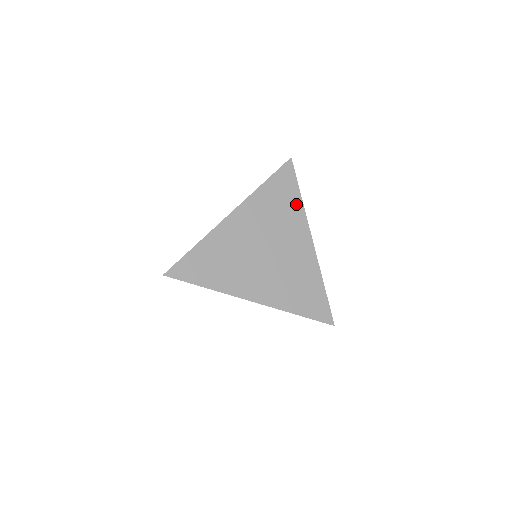
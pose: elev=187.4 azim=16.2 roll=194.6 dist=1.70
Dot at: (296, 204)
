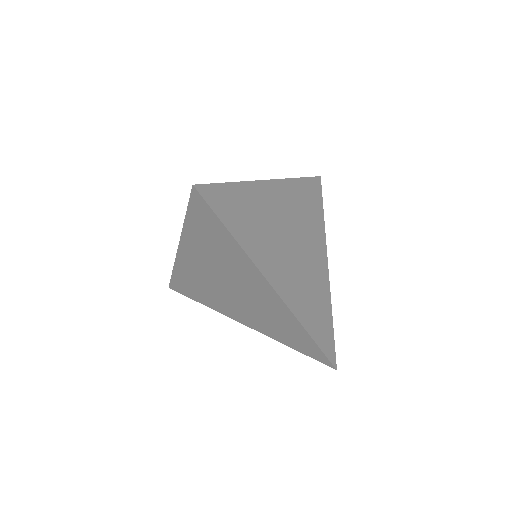
Dot at: (320, 218)
